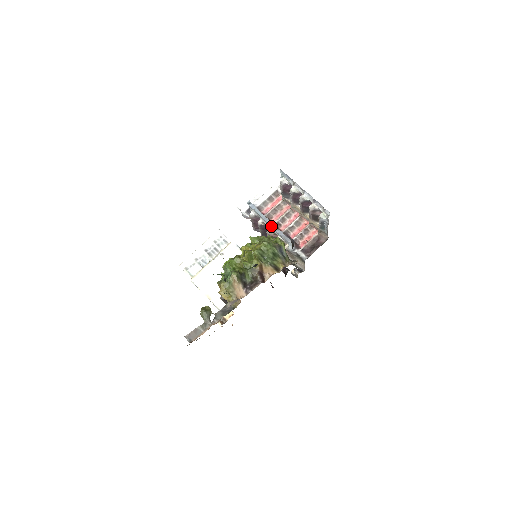
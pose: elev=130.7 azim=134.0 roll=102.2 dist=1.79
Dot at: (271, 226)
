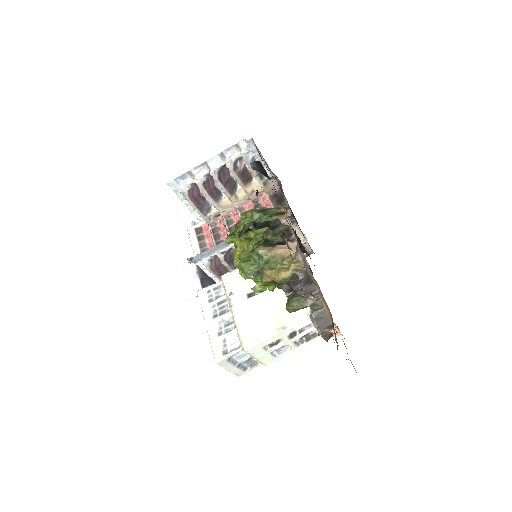
Dot at: occluded
